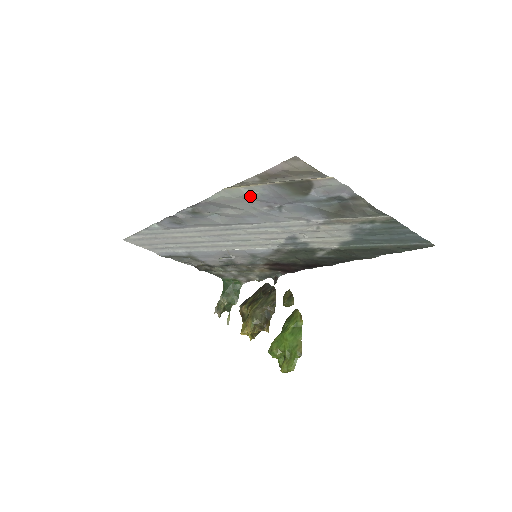
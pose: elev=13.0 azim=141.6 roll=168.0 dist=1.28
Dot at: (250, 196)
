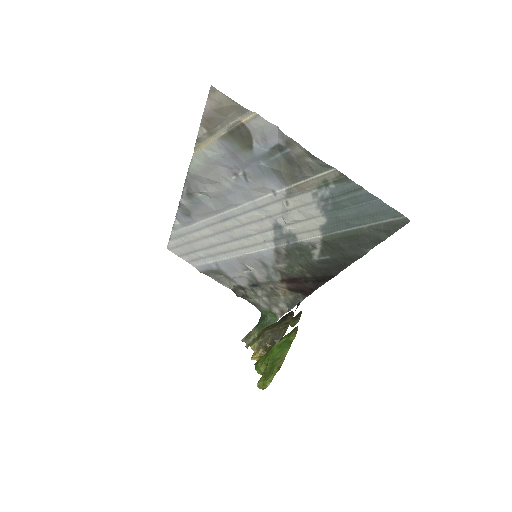
Dot at: (214, 160)
